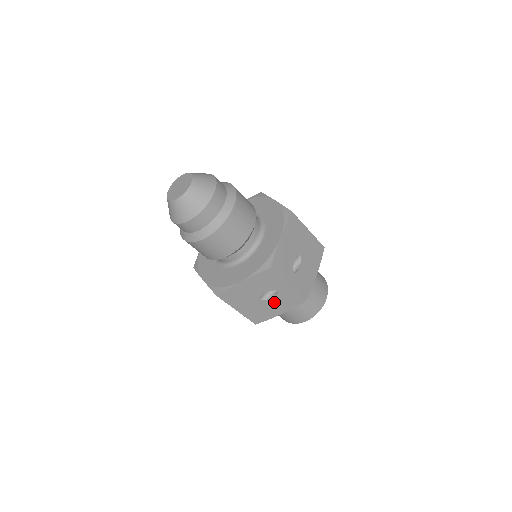
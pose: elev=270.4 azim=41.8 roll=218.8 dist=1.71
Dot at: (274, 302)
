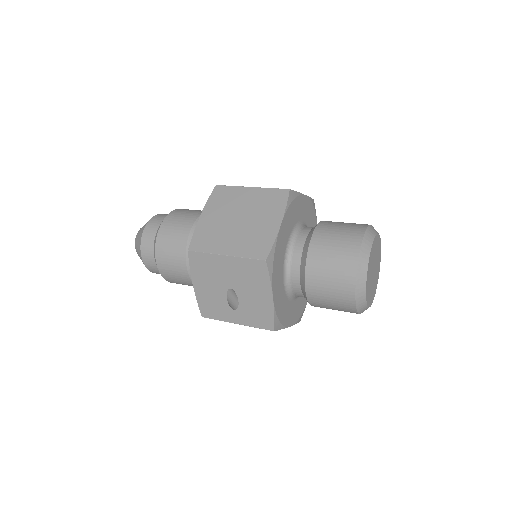
Dot at: occluded
